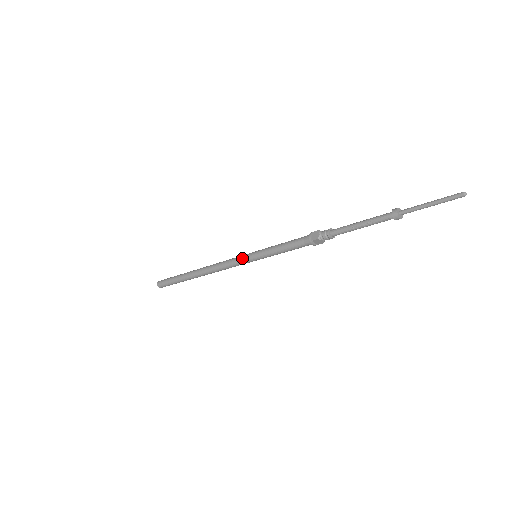
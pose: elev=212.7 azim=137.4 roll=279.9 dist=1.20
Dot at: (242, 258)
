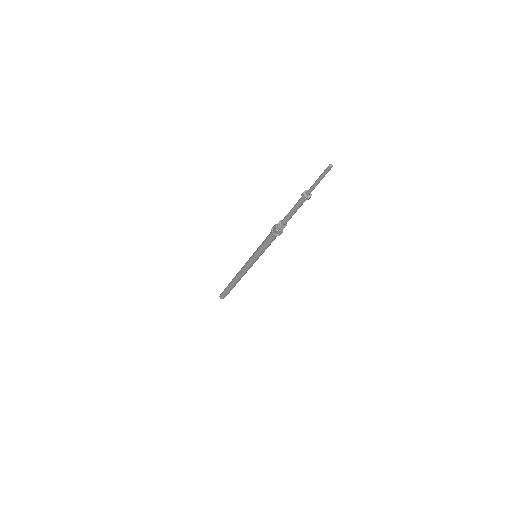
Dot at: (249, 261)
